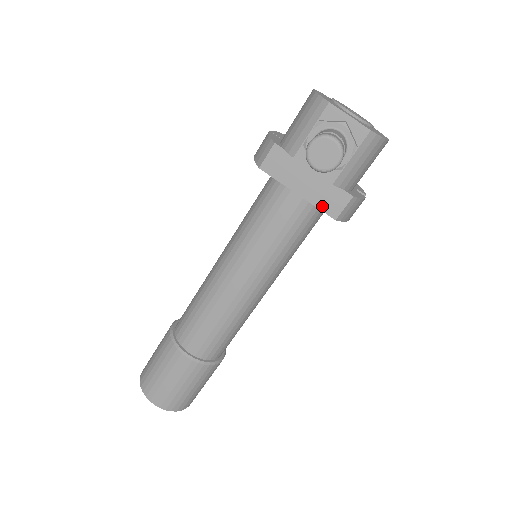
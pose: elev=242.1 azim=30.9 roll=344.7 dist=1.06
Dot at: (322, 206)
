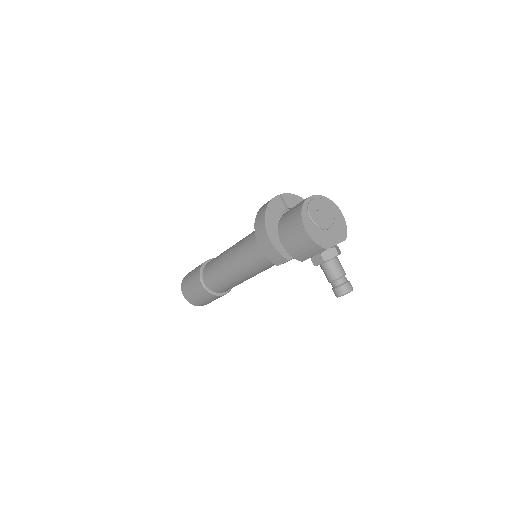
Dot at: occluded
